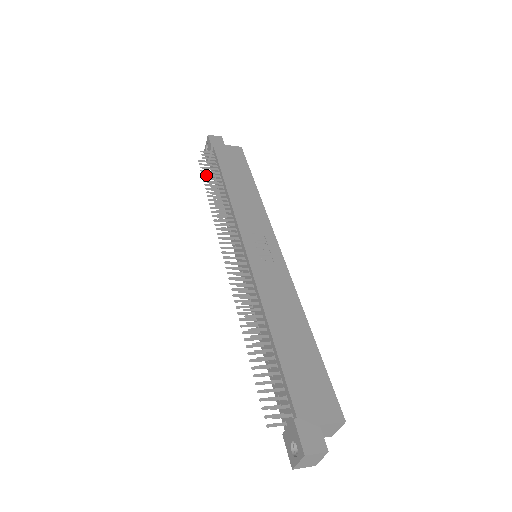
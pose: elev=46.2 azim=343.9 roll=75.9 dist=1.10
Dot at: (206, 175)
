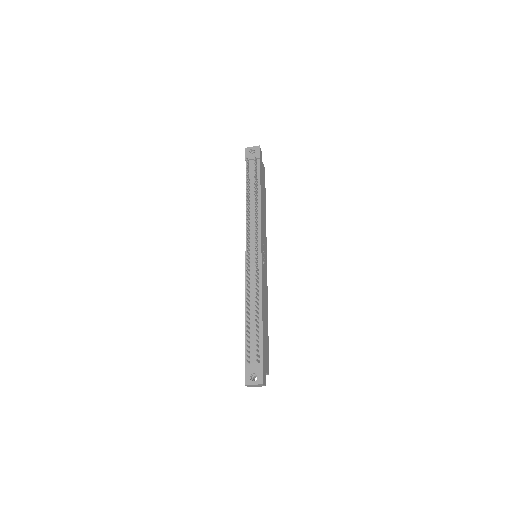
Dot at: (247, 173)
